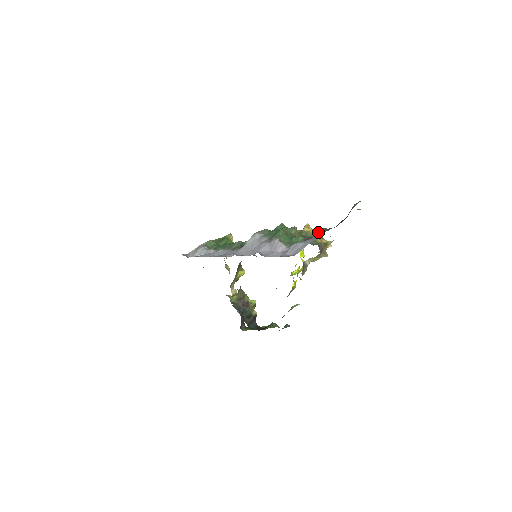
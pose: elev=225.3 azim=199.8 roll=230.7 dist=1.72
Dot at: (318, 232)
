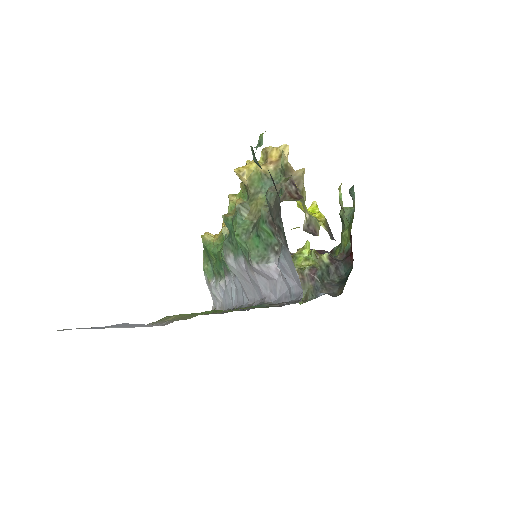
Dot at: occluded
